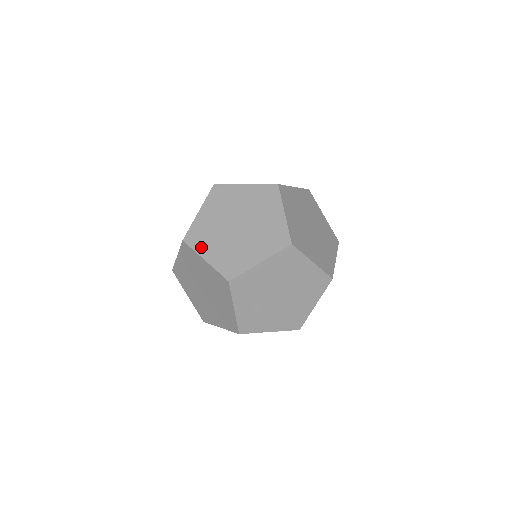
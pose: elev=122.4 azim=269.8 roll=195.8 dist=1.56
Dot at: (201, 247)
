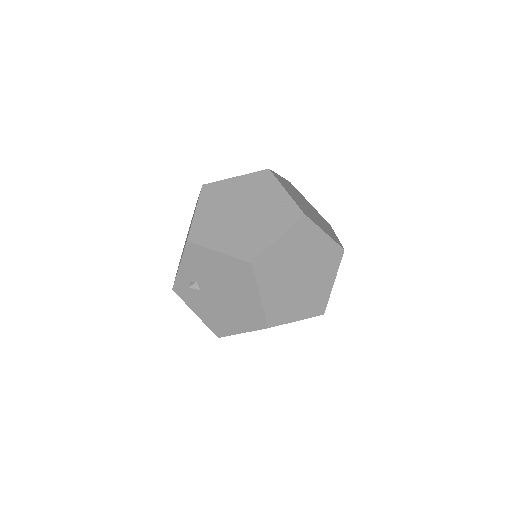
Dot at: (205, 201)
